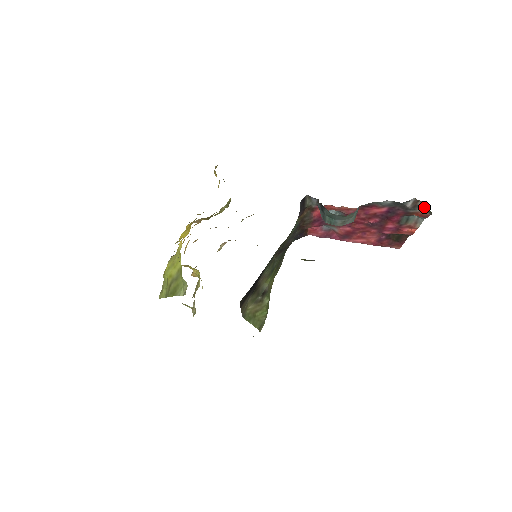
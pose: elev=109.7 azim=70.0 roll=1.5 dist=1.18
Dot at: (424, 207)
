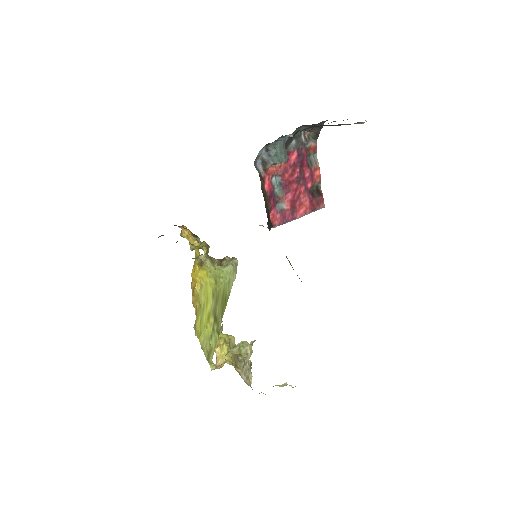
Dot at: (310, 137)
